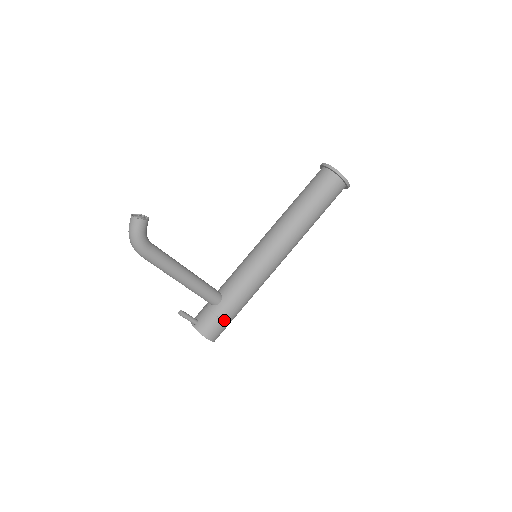
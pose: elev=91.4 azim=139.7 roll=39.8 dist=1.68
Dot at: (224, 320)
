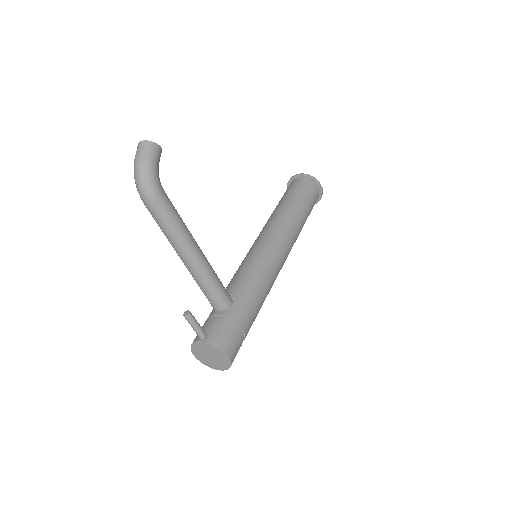
Dot at: (242, 328)
